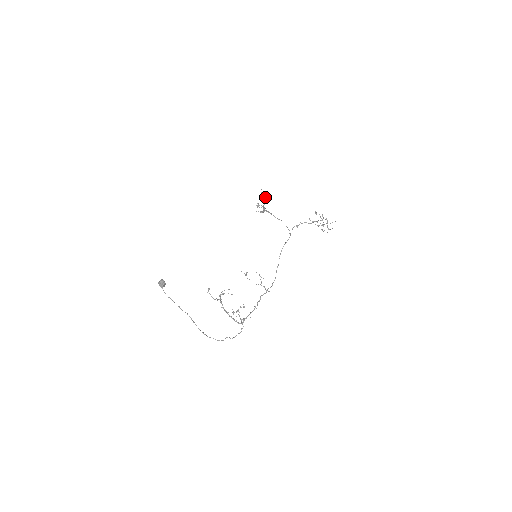
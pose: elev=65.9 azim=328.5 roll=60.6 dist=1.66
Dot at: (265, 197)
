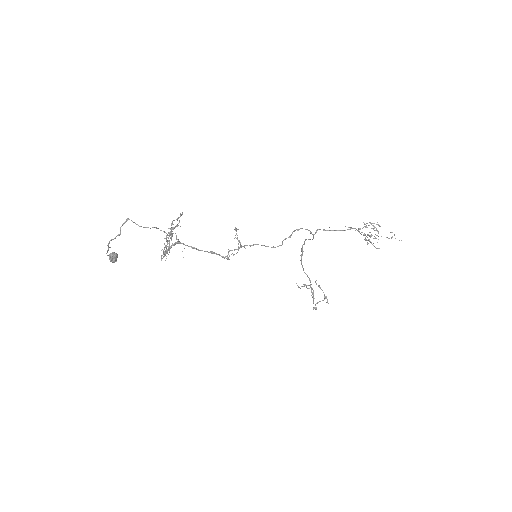
Dot at: (319, 285)
